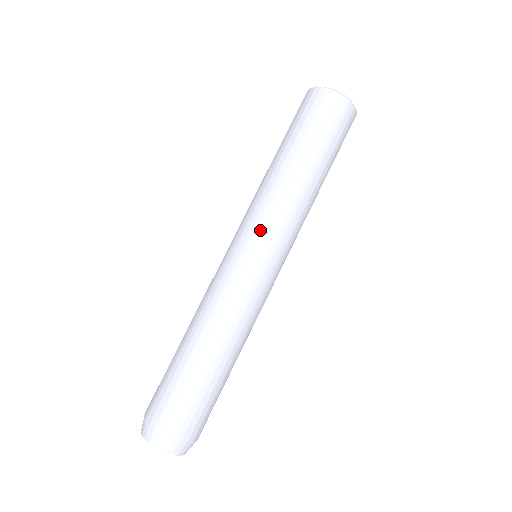
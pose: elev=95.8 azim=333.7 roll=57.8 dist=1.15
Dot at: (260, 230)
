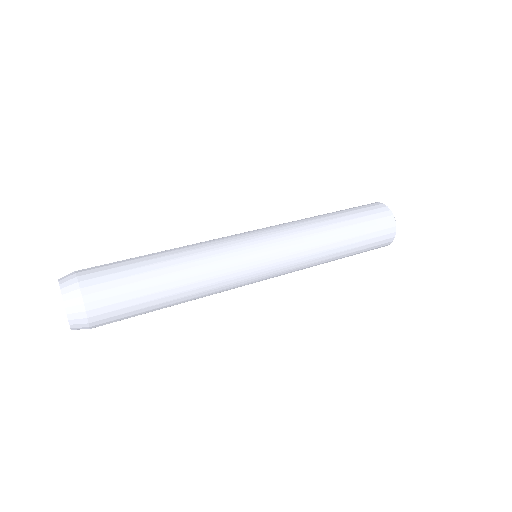
Dot at: occluded
